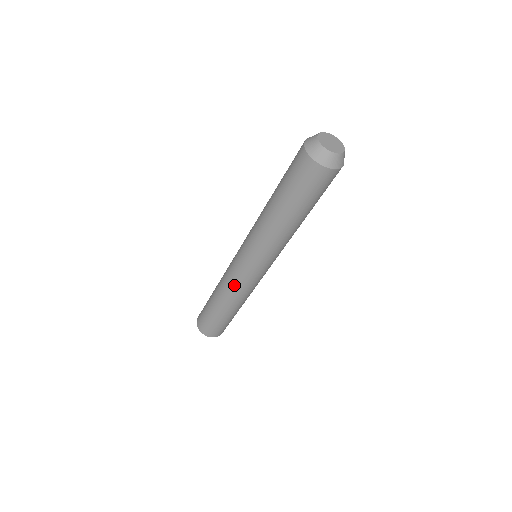
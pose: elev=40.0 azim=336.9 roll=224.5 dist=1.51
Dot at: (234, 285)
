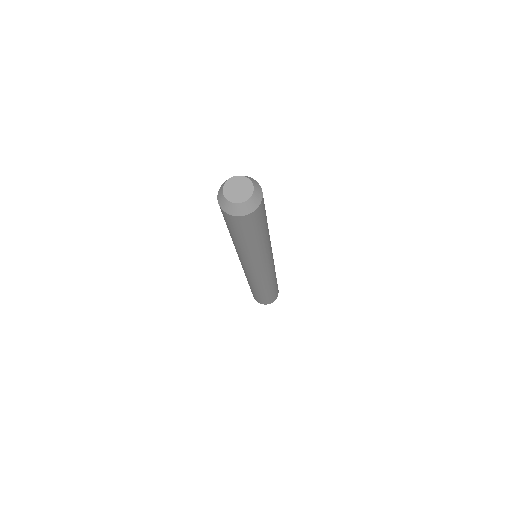
Dot at: (251, 280)
